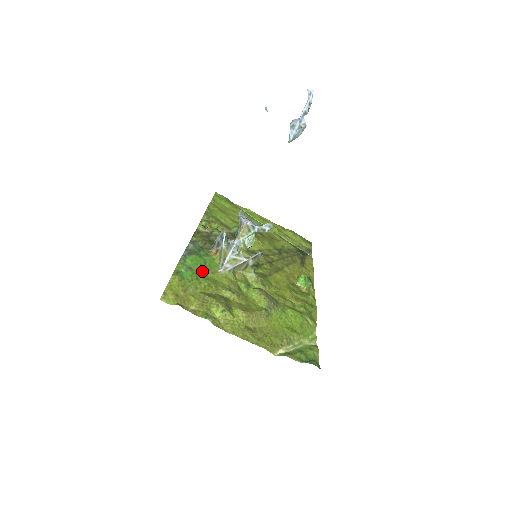
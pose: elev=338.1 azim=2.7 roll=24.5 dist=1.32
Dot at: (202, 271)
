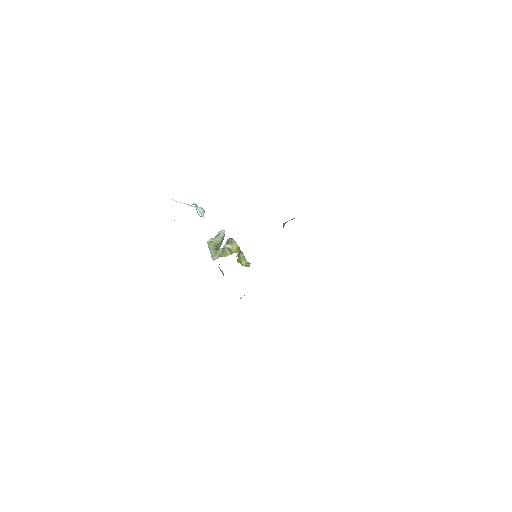
Dot at: occluded
